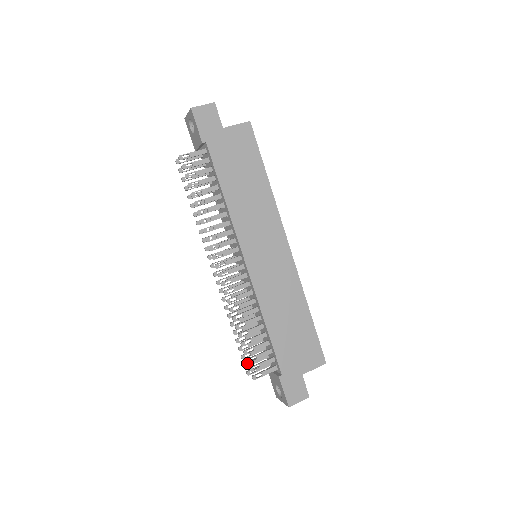
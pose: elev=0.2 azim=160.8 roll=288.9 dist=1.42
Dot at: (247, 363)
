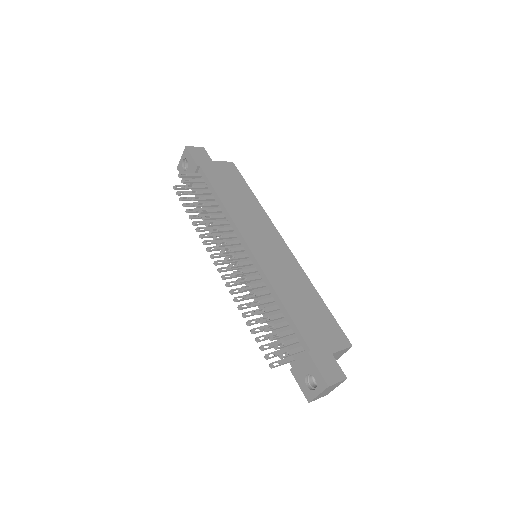
Dot at: (268, 354)
